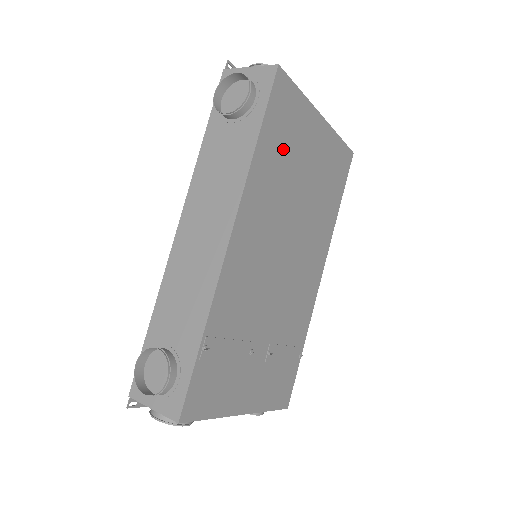
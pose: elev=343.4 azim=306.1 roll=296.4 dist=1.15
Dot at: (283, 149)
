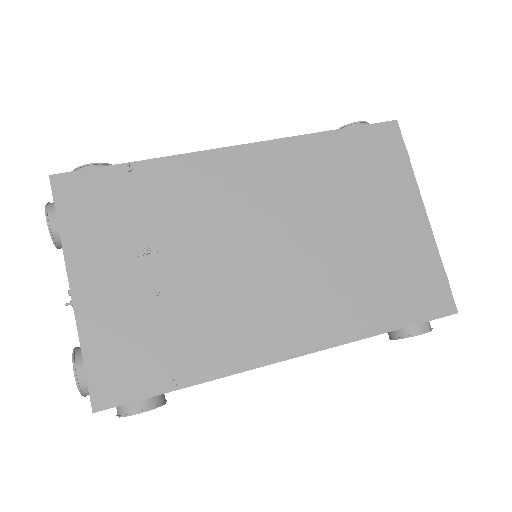
Dot at: (351, 171)
